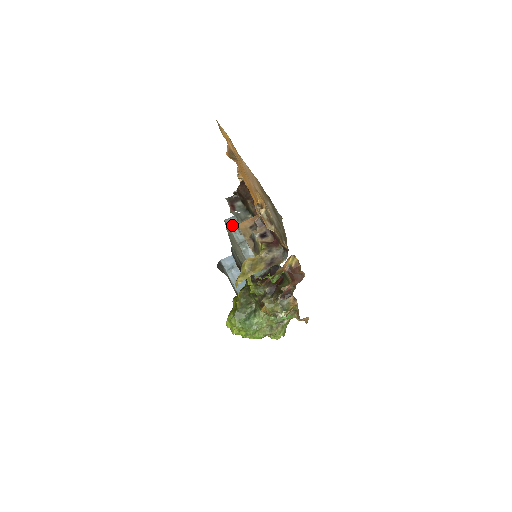
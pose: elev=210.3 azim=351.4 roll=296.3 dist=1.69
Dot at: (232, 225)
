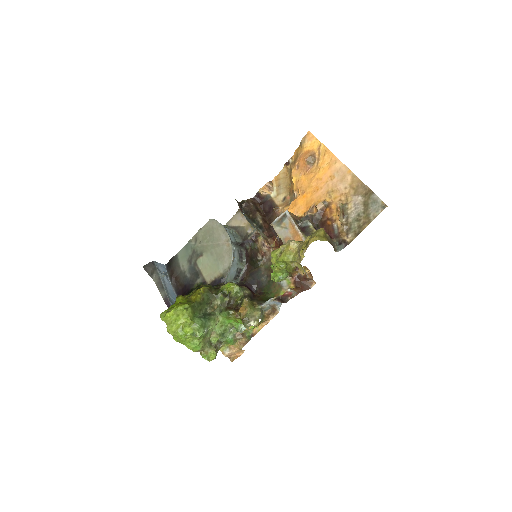
Dot at: occluded
